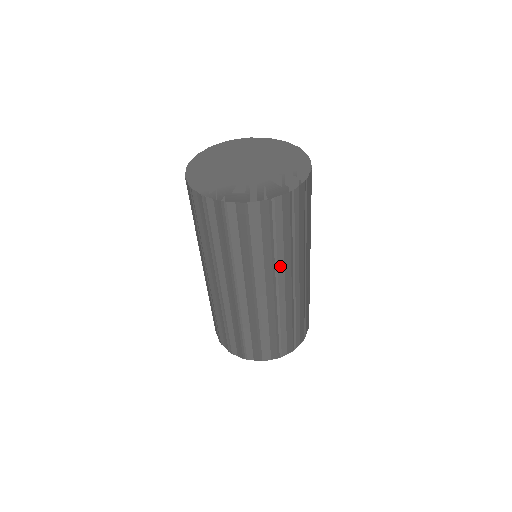
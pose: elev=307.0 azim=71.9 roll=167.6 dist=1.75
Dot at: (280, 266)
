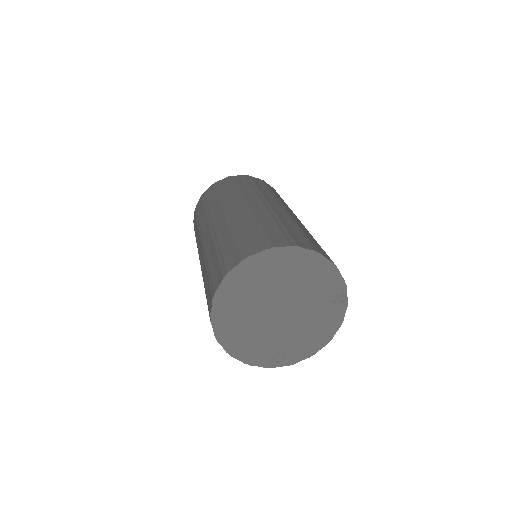
Dot at: occluded
